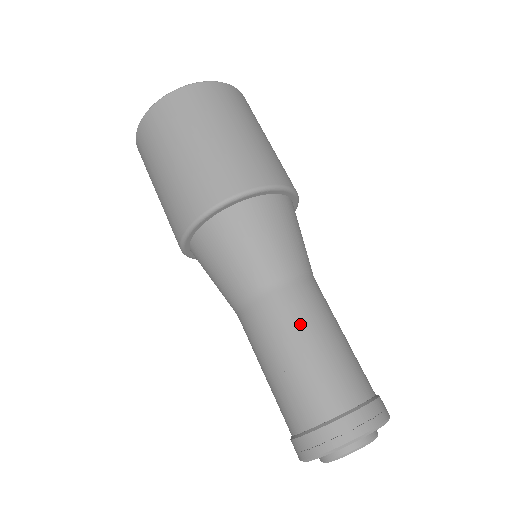
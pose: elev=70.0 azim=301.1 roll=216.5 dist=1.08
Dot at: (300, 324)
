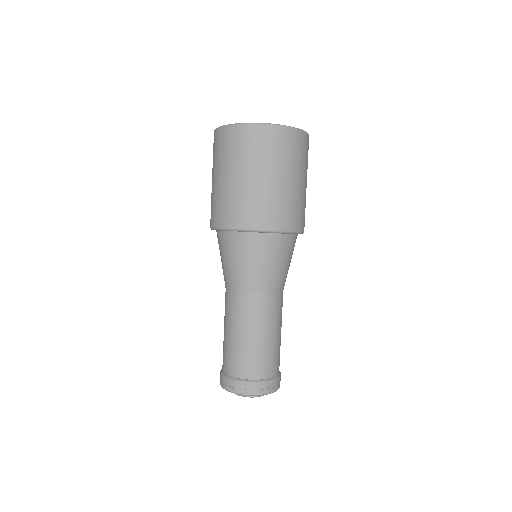
Dot at: (267, 322)
